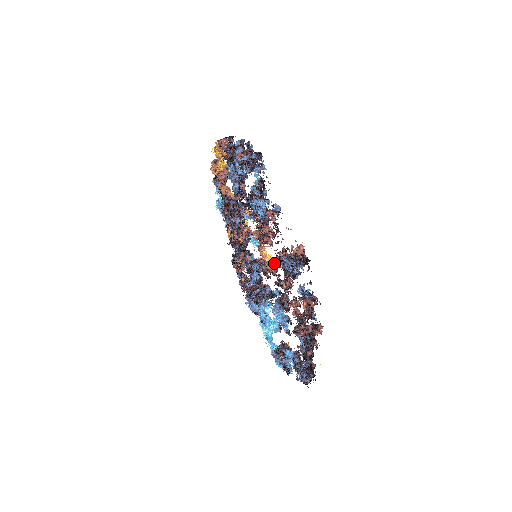
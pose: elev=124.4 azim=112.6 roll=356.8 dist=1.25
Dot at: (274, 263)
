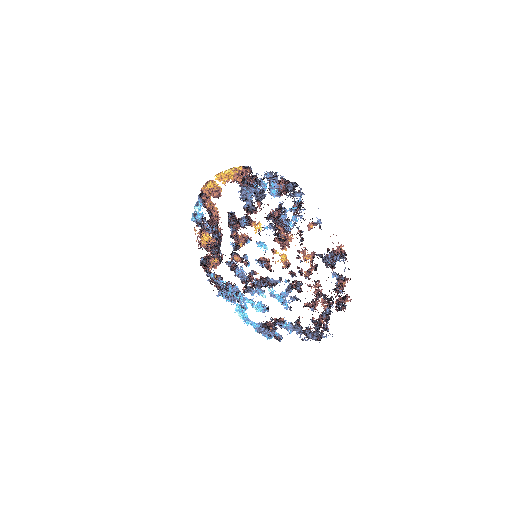
Dot at: (304, 259)
